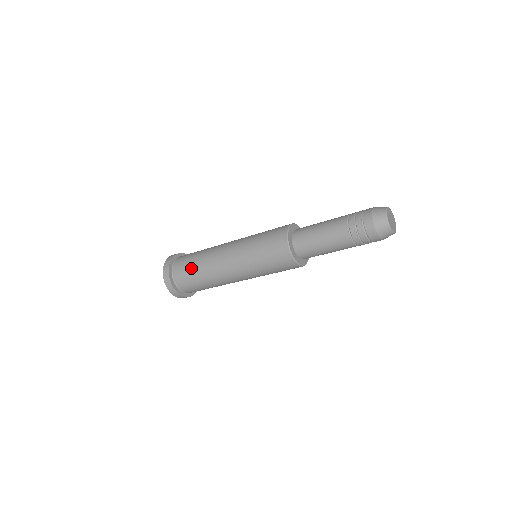
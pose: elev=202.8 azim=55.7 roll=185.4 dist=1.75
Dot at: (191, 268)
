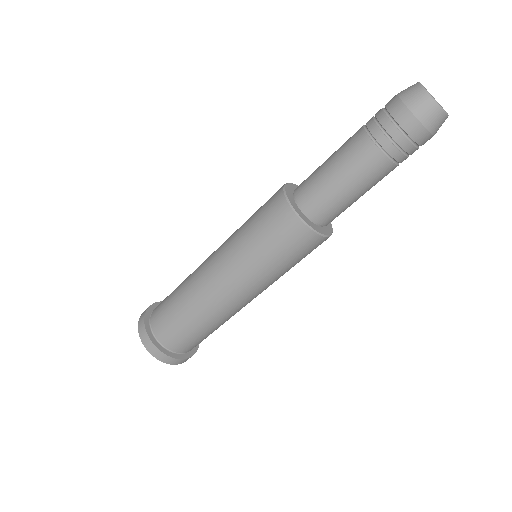
Dot at: occluded
